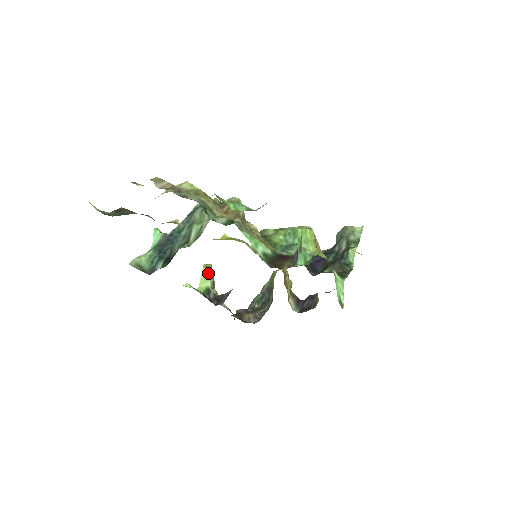
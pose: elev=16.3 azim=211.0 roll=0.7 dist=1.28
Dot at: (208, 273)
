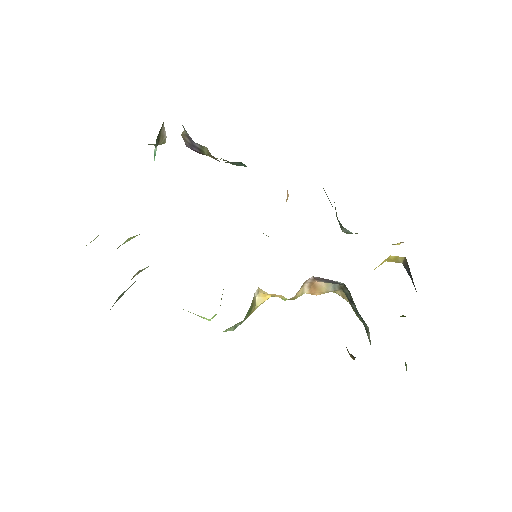
Dot at: occluded
